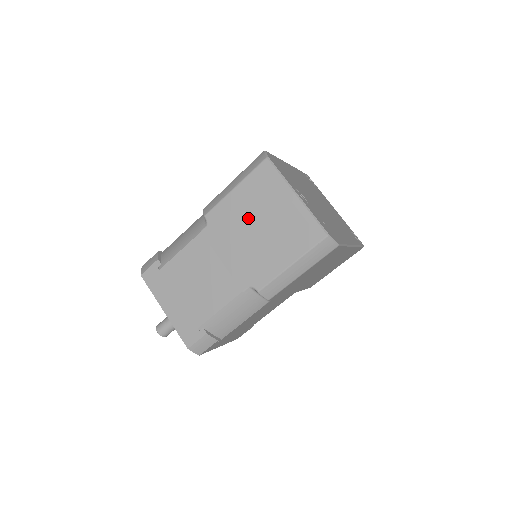
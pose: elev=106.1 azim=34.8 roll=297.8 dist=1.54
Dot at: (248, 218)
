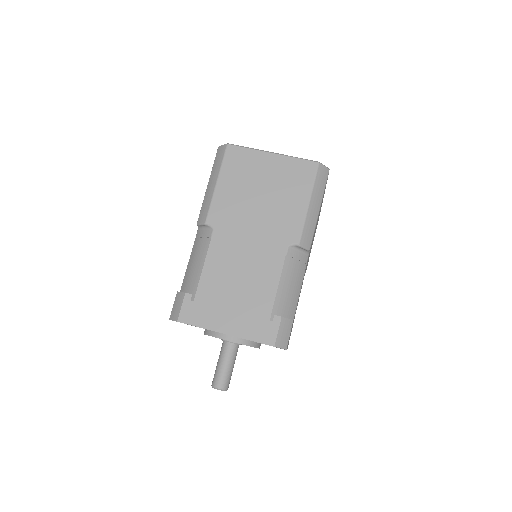
Dot at: (246, 196)
